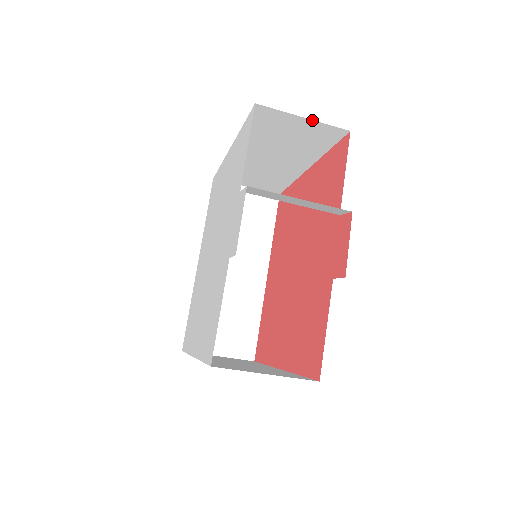
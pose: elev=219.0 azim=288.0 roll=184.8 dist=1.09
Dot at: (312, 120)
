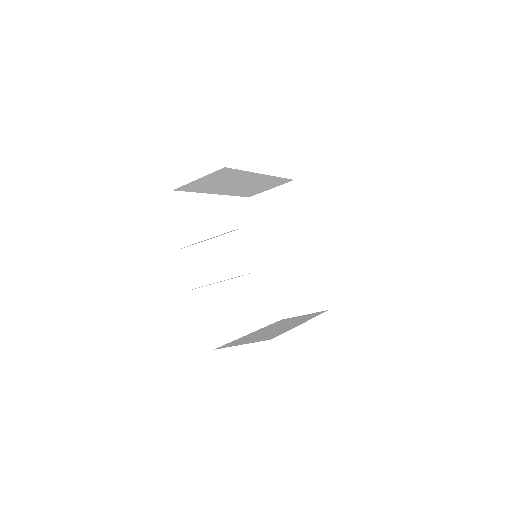
Dot at: (203, 177)
